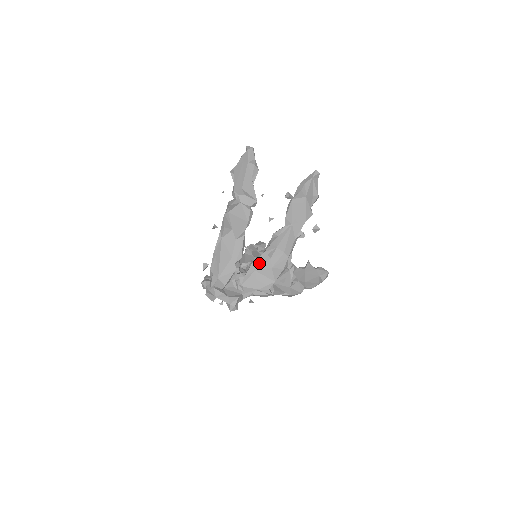
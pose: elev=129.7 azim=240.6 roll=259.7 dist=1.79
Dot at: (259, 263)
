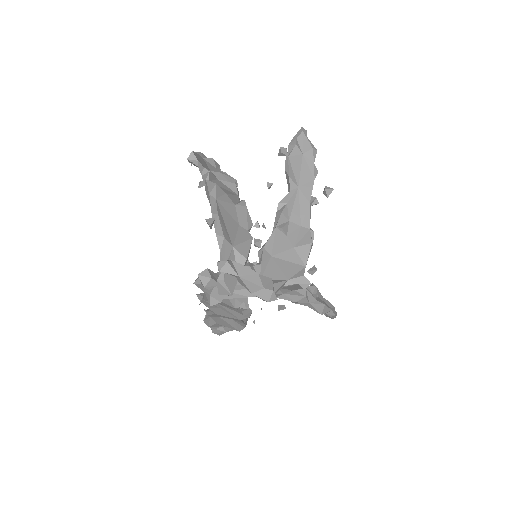
Dot at: (273, 244)
